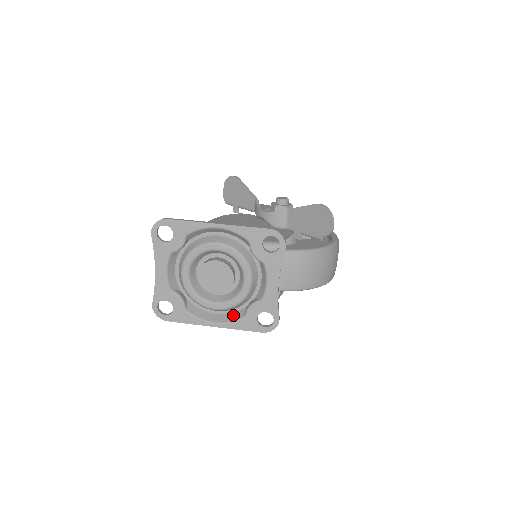
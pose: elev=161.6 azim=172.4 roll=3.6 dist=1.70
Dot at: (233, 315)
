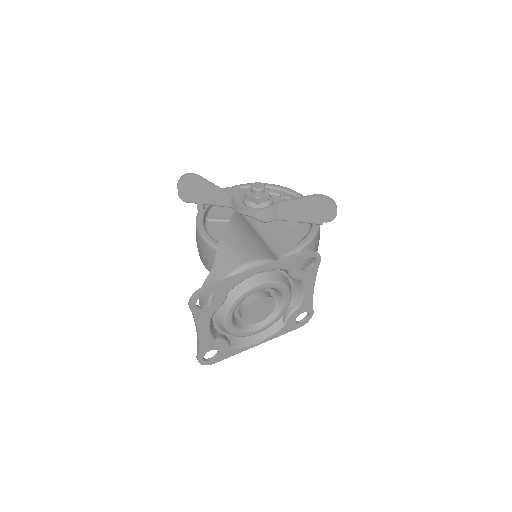
Dot at: (271, 327)
